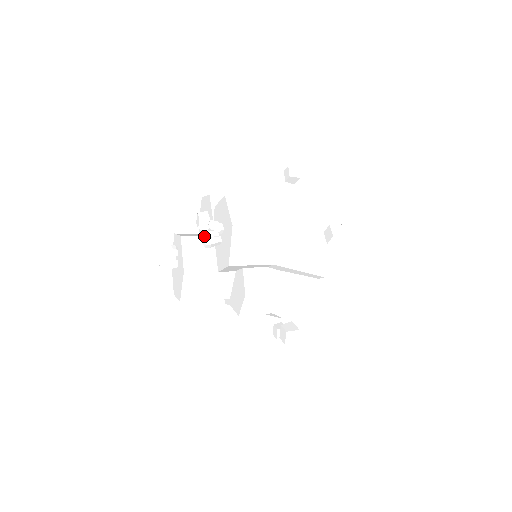
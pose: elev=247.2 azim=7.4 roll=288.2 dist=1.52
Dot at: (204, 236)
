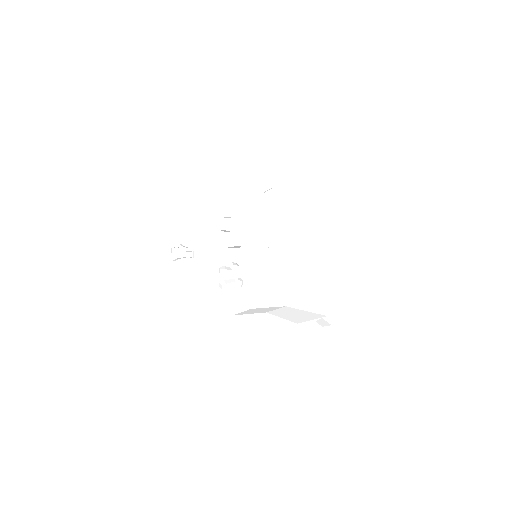
Dot at: (223, 273)
